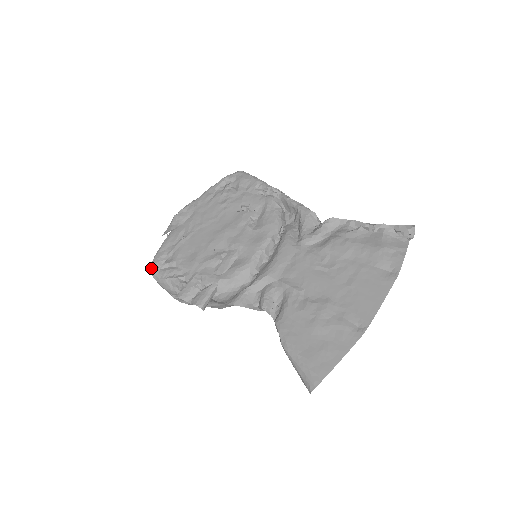
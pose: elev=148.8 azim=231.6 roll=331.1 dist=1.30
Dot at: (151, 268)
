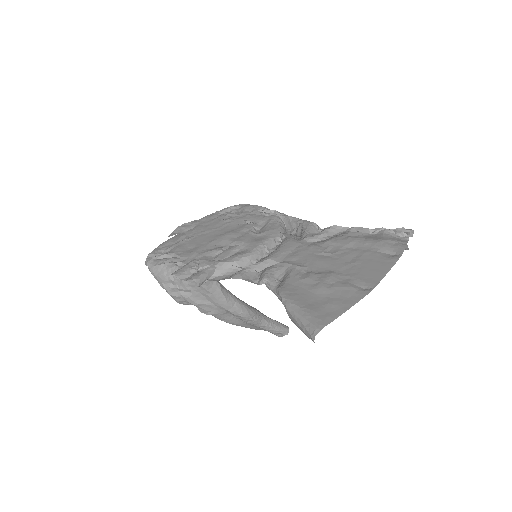
Dot at: (146, 258)
